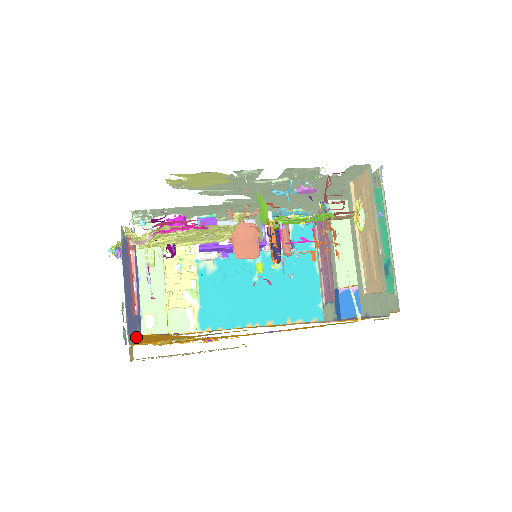
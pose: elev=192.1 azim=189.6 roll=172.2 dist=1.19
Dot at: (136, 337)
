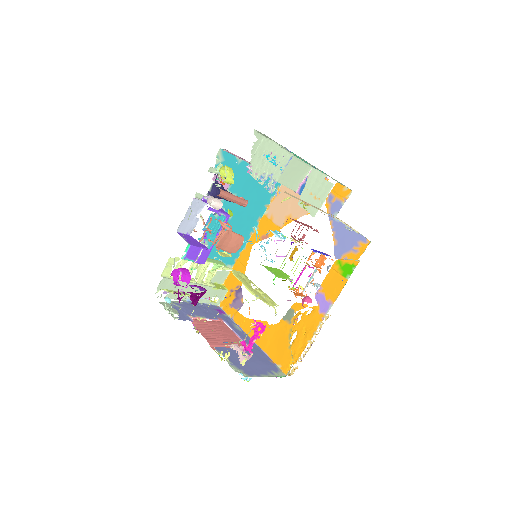
Dot at: occluded
